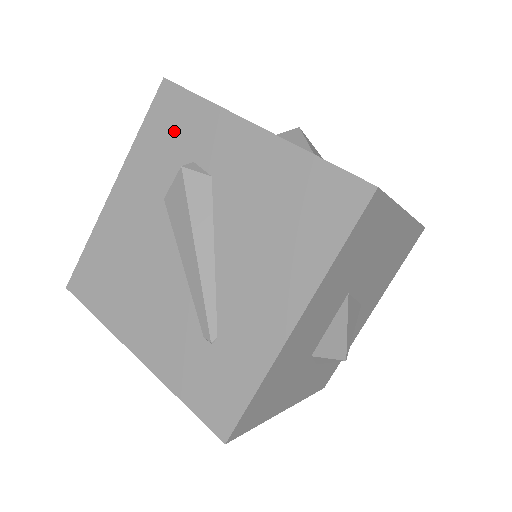
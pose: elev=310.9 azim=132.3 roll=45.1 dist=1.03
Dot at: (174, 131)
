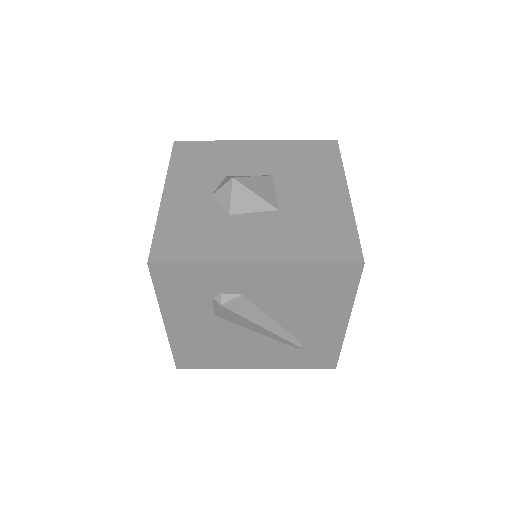
Dot at: (189, 286)
